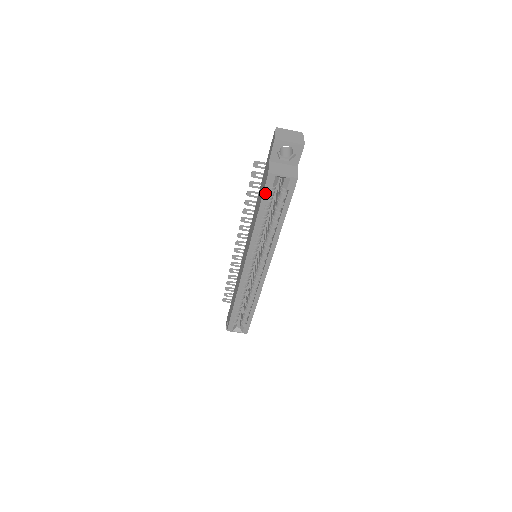
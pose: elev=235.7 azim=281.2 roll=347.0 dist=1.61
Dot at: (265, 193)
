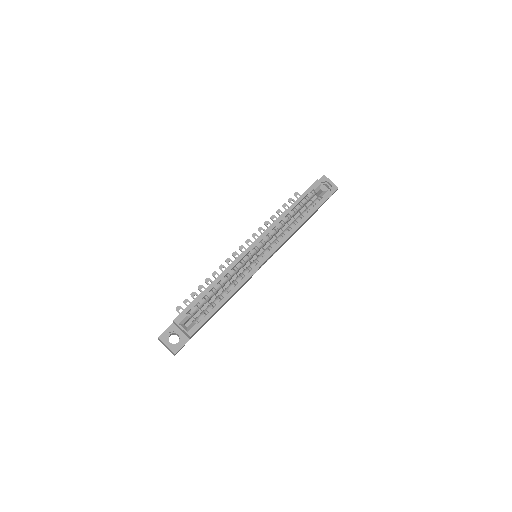
Dot at: (307, 191)
